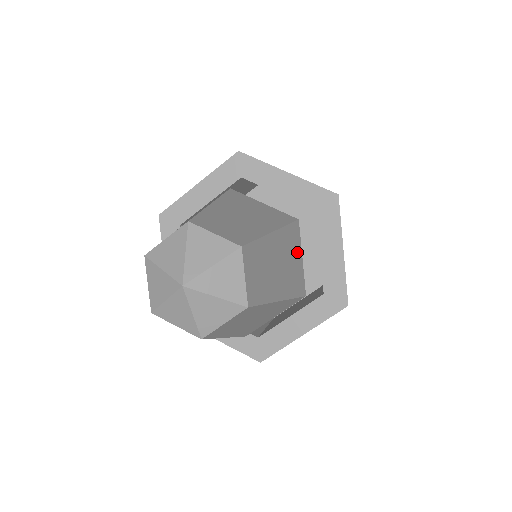
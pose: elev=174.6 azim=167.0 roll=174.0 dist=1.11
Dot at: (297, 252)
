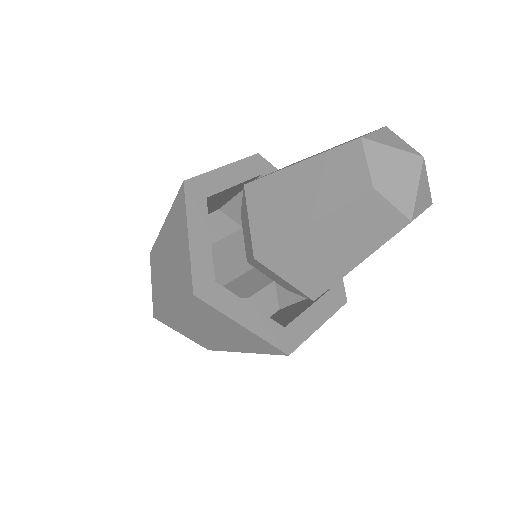
Dot at: occluded
